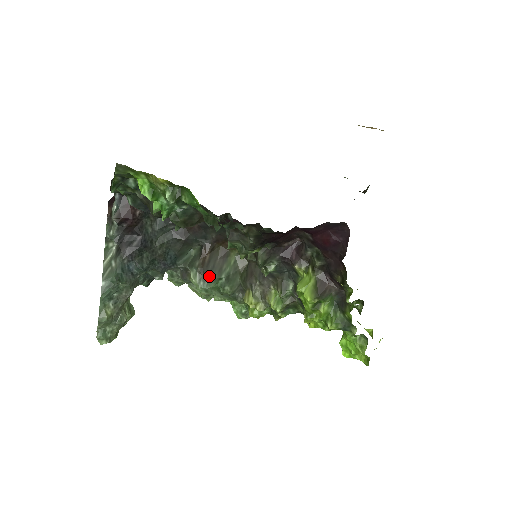
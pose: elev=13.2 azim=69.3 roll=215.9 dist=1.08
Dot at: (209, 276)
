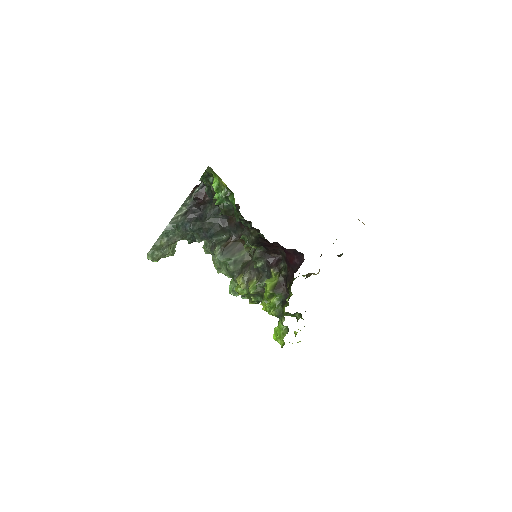
Dot at: (225, 254)
